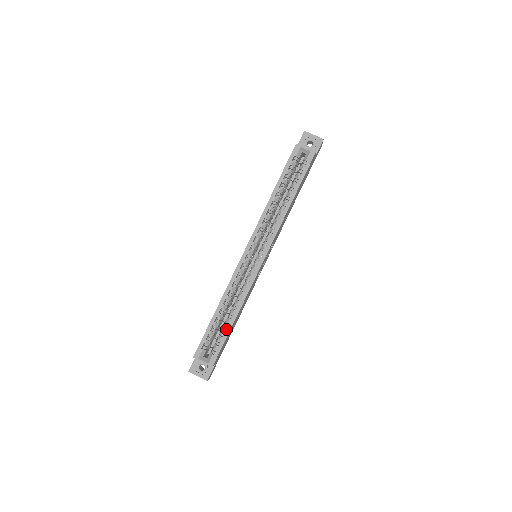
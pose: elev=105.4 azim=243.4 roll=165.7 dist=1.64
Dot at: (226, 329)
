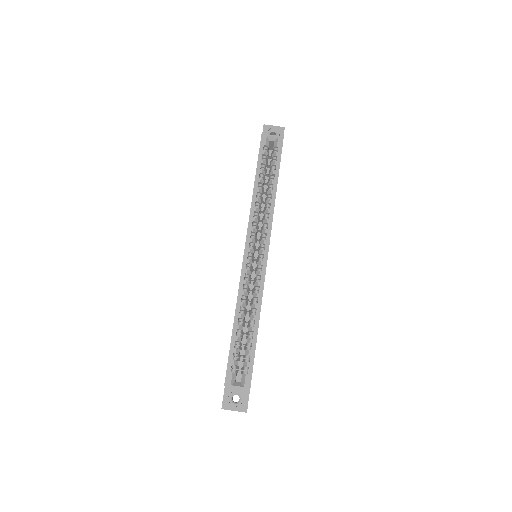
Dot at: (252, 340)
